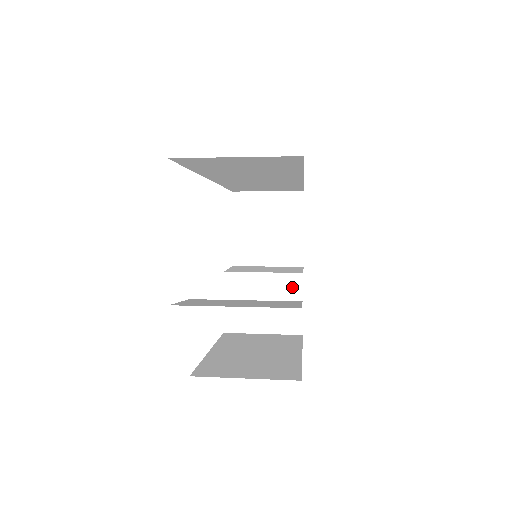
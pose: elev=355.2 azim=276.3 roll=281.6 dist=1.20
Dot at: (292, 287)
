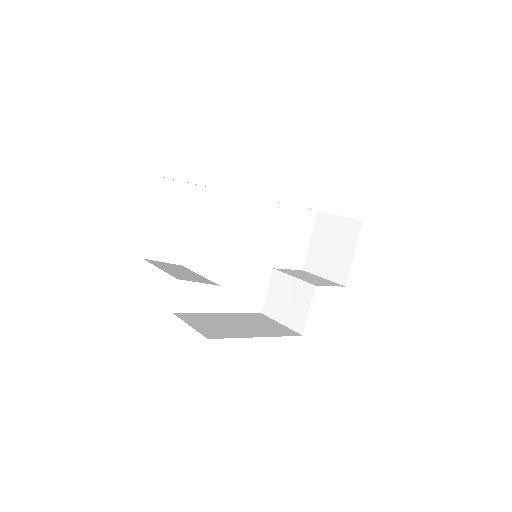
Dot at: (306, 294)
